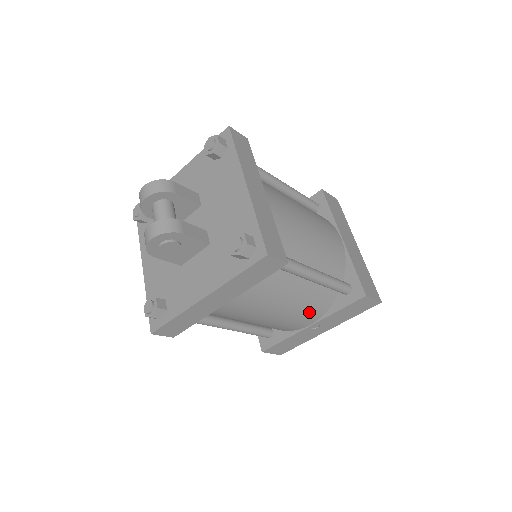
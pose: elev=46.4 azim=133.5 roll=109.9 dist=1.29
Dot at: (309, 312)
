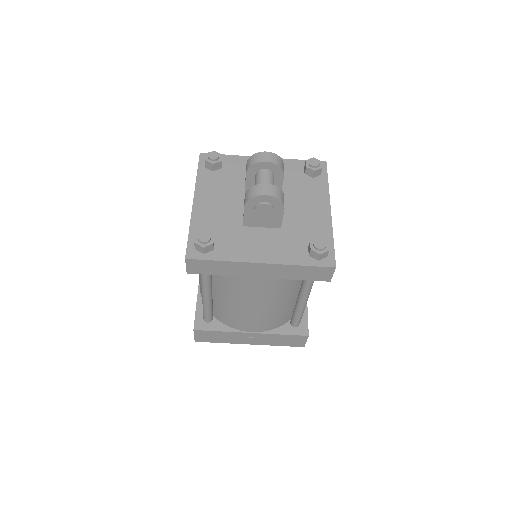
Dot at: (267, 322)
